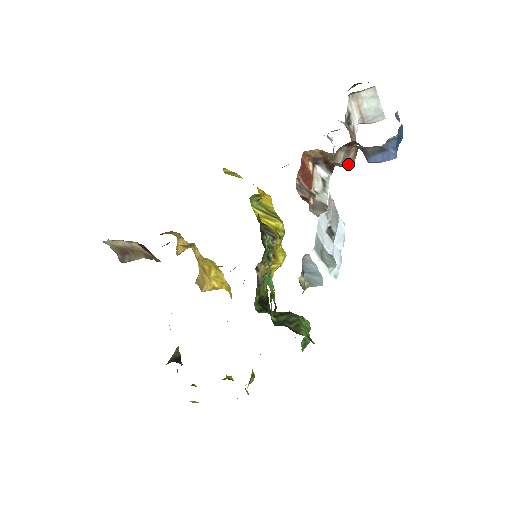
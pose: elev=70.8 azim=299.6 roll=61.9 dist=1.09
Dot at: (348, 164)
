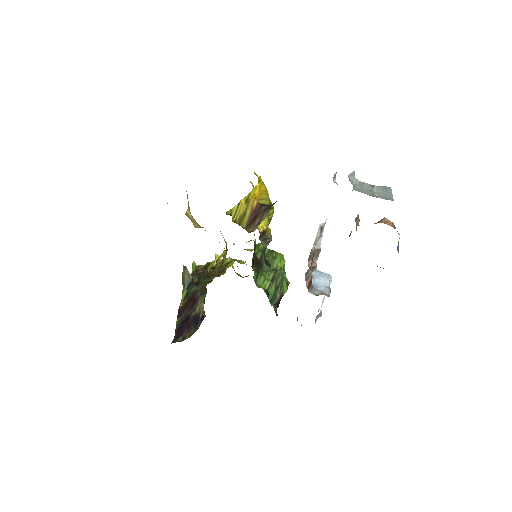
Dot at: occluded
